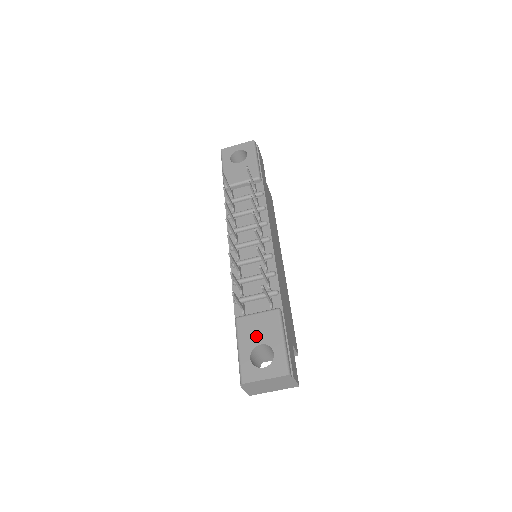
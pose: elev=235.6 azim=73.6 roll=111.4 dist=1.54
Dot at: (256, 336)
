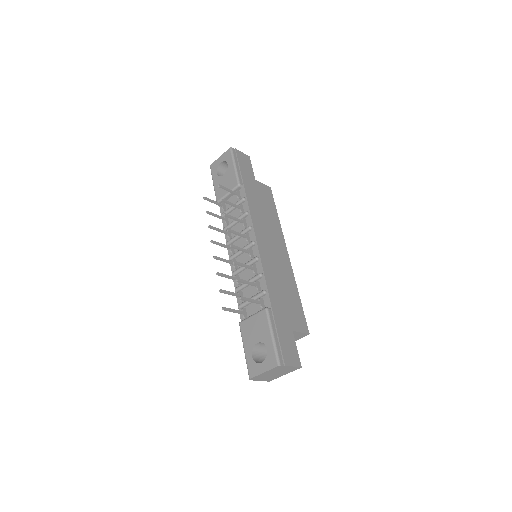
Dot at: (253, 336)
